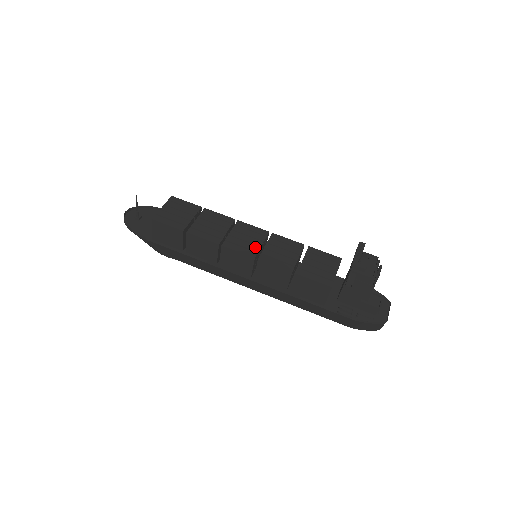
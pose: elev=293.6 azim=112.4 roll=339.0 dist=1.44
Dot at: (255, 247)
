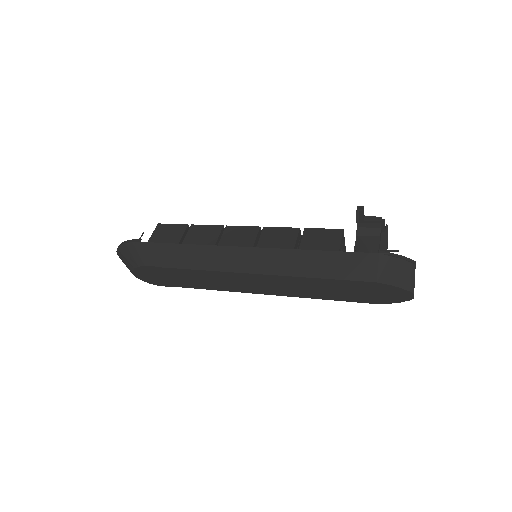
Dot at: occluded
